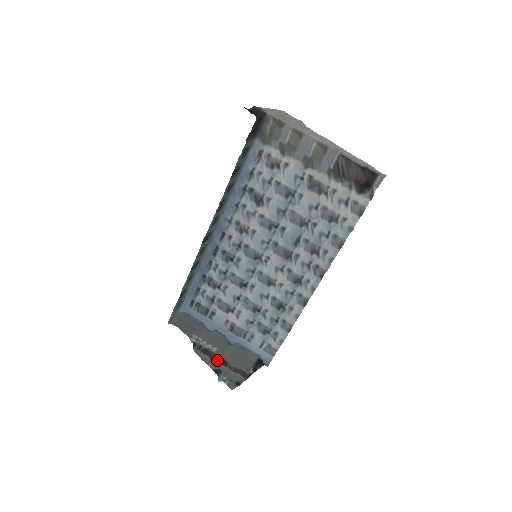
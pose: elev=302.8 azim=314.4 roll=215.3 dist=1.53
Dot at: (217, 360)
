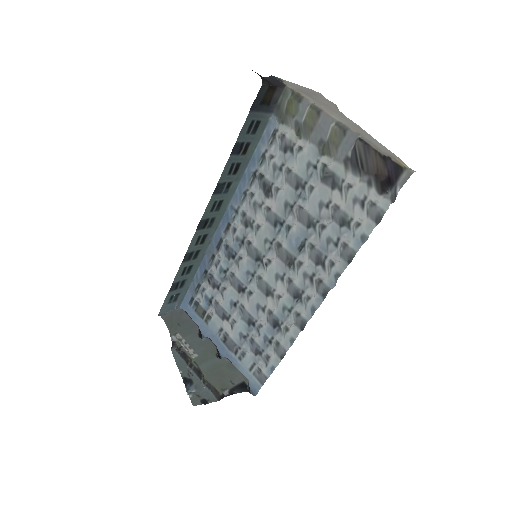
Dot at: (193, 368)
